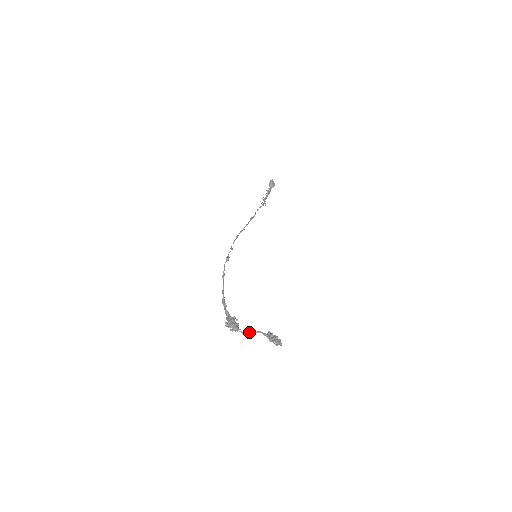
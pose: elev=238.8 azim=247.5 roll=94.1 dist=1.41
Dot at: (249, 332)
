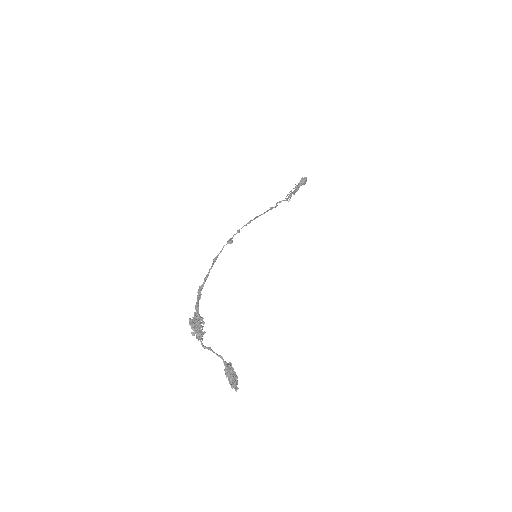
Dot at: (210, 349)
